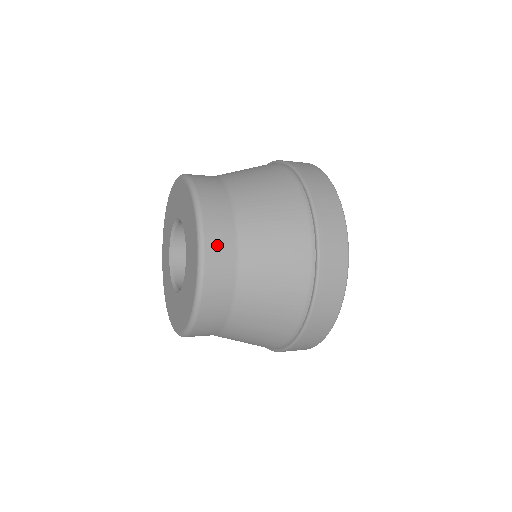
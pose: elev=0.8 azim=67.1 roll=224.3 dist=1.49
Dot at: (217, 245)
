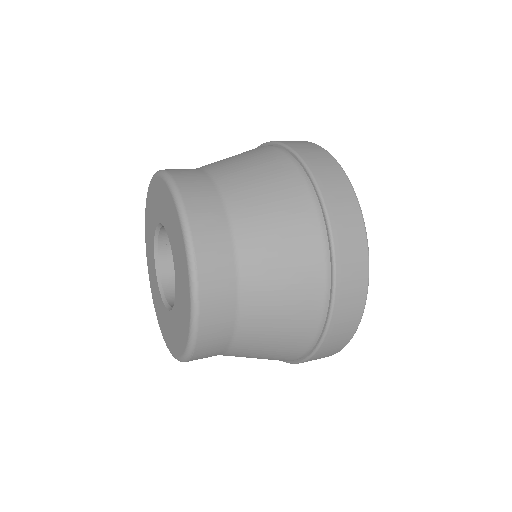
Dot at: (195, 192)
